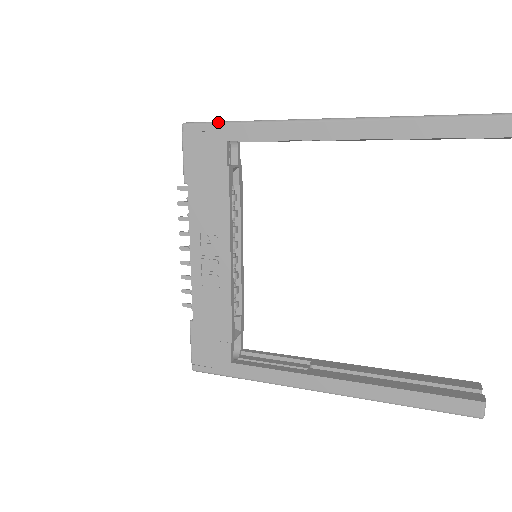
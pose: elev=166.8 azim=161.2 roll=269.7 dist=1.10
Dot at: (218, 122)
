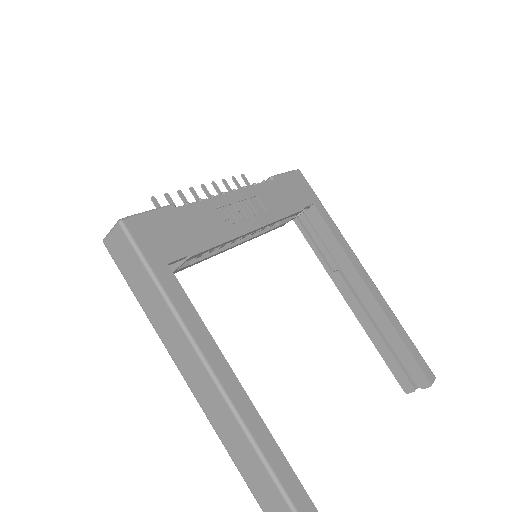
Dot at: occluded
